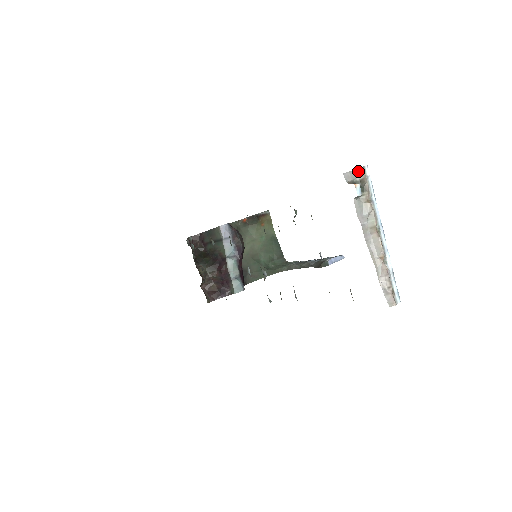
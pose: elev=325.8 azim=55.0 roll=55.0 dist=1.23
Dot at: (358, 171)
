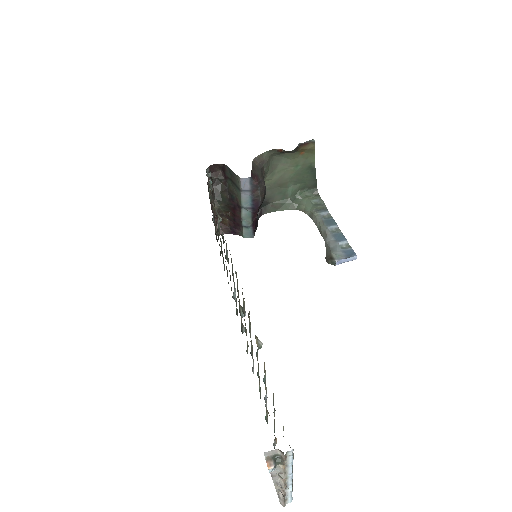
Dot at: (281, 451)
